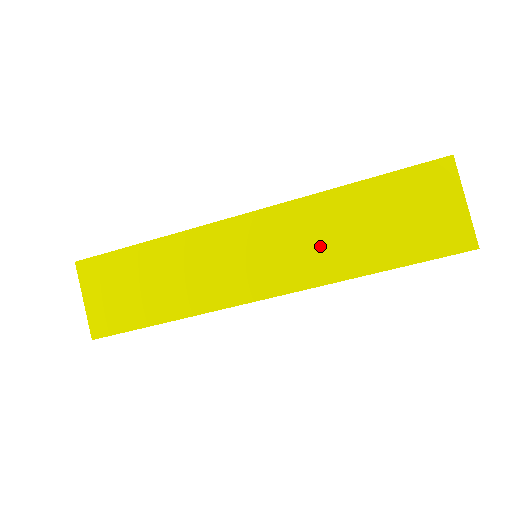
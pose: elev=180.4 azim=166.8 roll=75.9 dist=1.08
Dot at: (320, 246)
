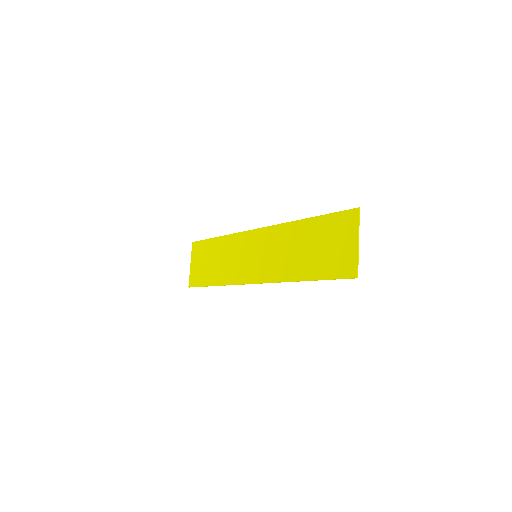
Dot at: (283, 256)
